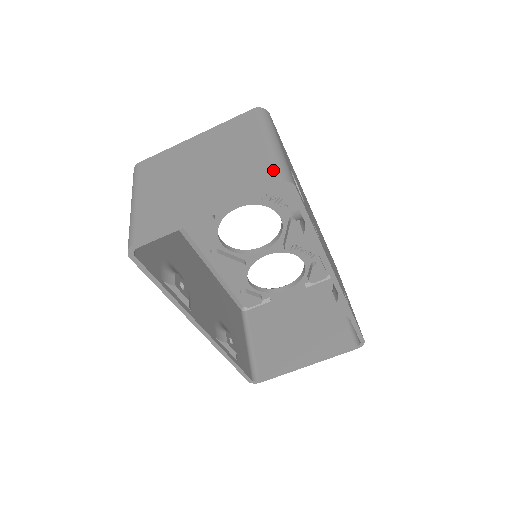
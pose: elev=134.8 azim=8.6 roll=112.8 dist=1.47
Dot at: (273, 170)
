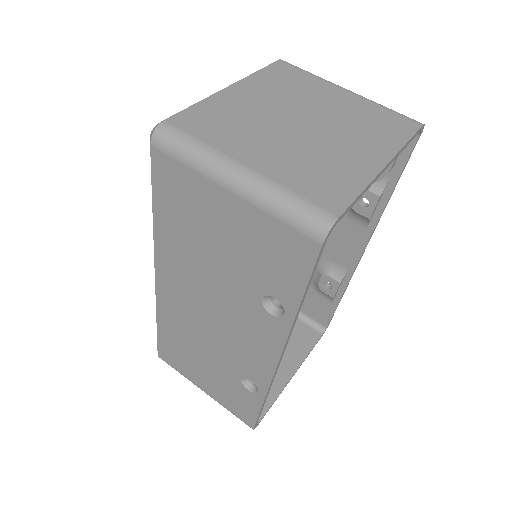
Dot at: (402, 115)
